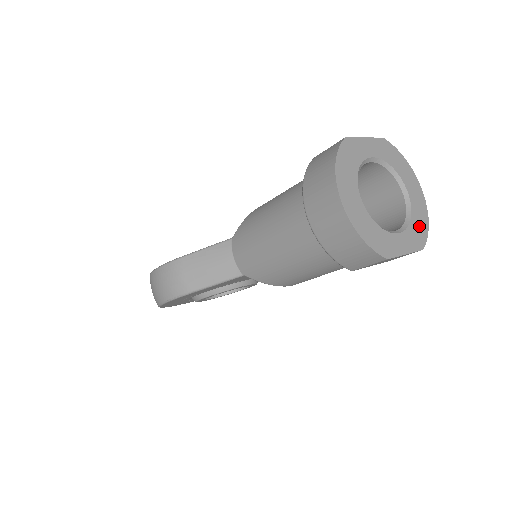
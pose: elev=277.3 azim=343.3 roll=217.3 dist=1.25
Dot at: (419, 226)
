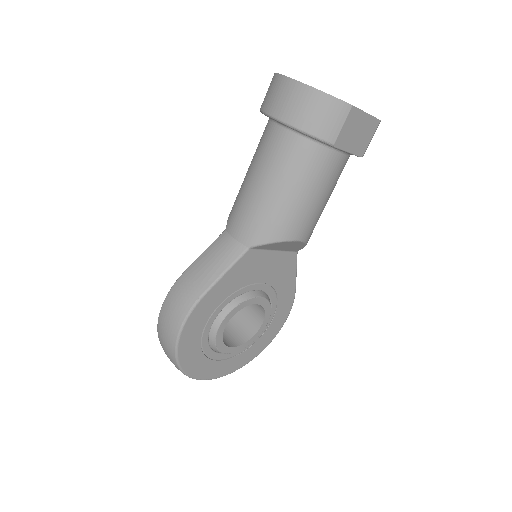
Dot at: occluded
